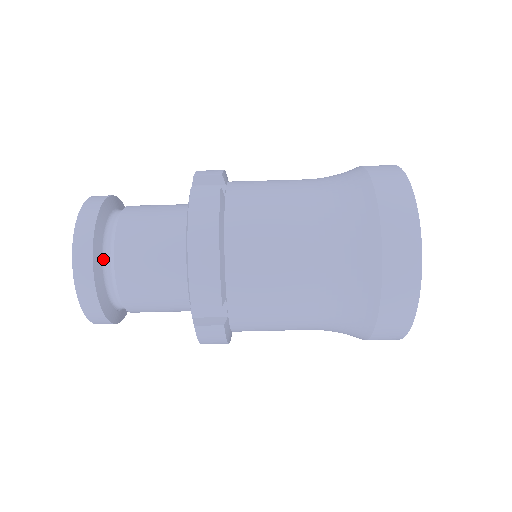
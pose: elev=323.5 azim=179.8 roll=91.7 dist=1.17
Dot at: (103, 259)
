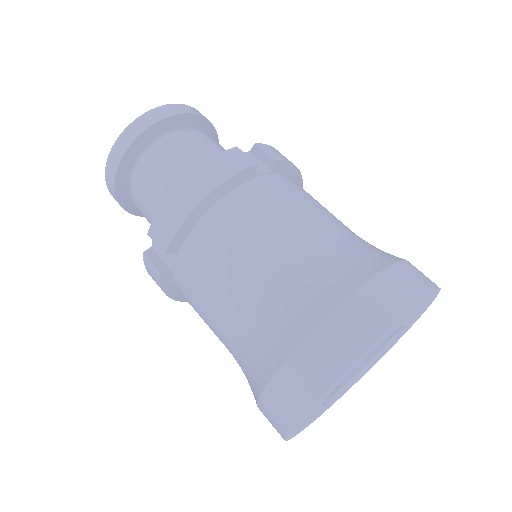
Dot at: (144, 151)
